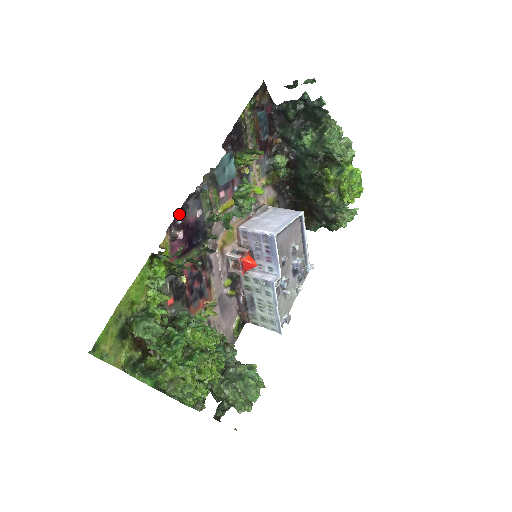
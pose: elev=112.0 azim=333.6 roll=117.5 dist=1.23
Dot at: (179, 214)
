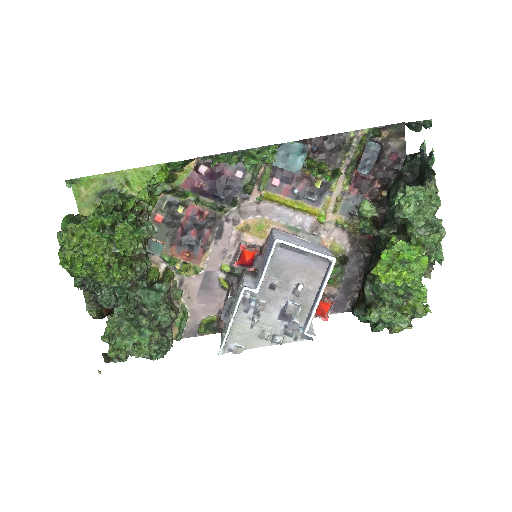
Dot at: occluded
